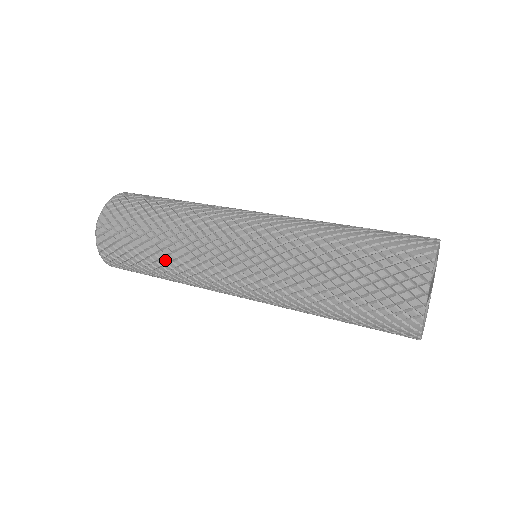
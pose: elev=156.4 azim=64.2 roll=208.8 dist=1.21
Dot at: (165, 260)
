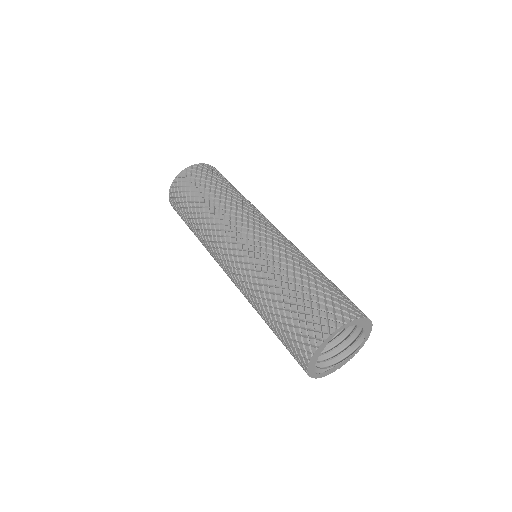
Dot at: (202, 215)
